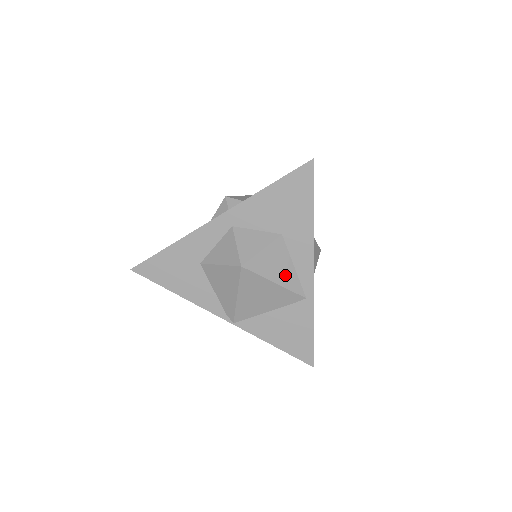
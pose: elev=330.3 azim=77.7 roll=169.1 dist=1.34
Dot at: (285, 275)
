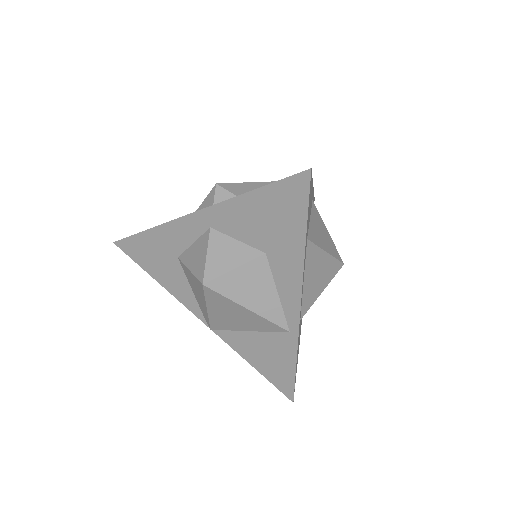
Dot at: (263, 302)
